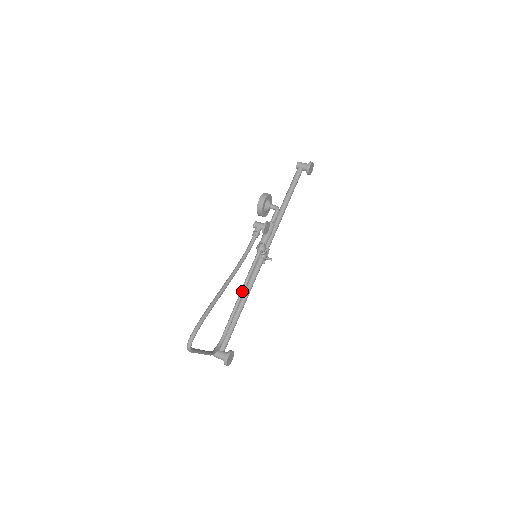
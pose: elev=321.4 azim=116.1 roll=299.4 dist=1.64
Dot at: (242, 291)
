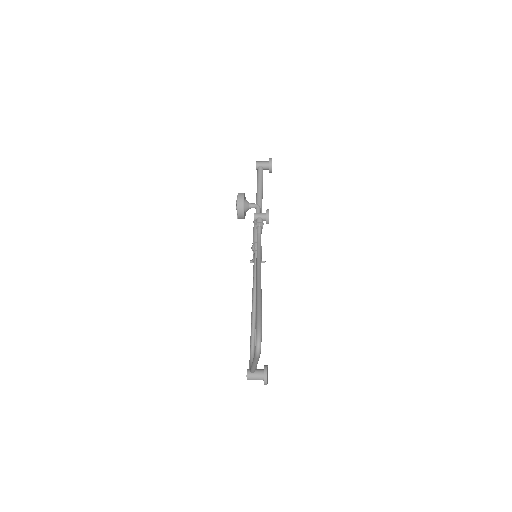
Dot at: (255, 296)
